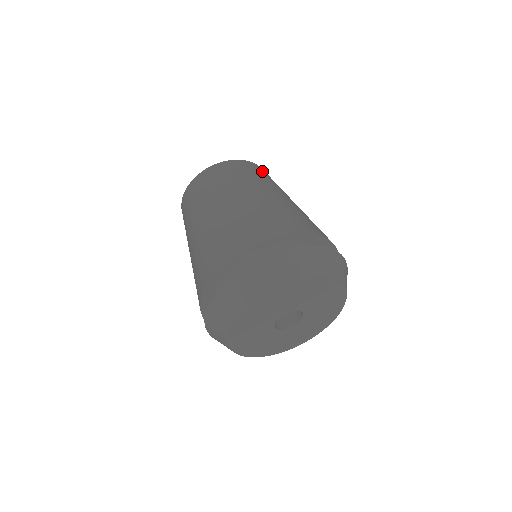
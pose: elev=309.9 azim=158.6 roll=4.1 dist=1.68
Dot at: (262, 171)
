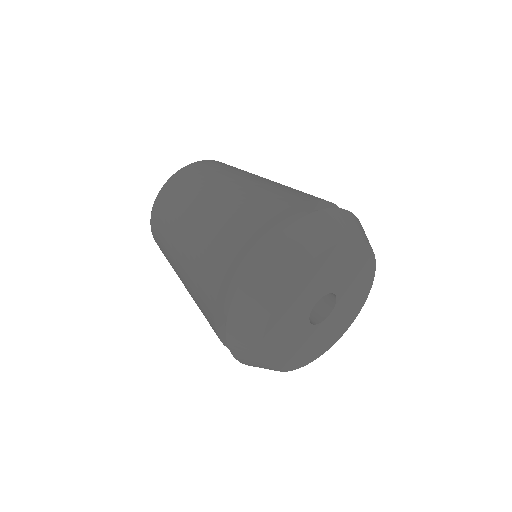
Dot at: (229, 165)
